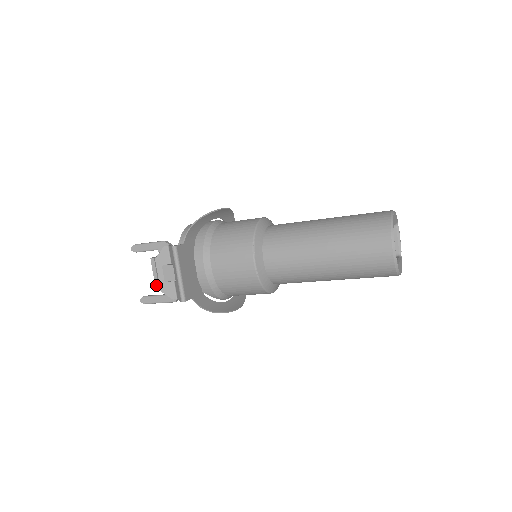
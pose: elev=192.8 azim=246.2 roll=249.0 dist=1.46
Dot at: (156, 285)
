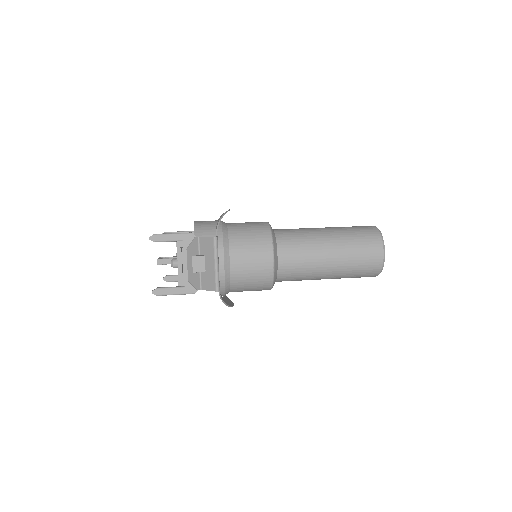
Dot at: (180, 276)
